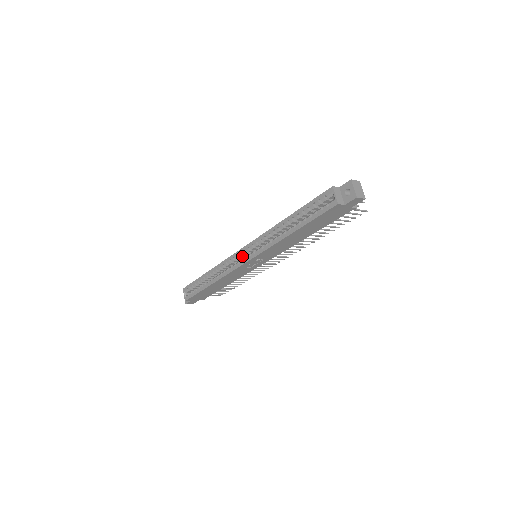
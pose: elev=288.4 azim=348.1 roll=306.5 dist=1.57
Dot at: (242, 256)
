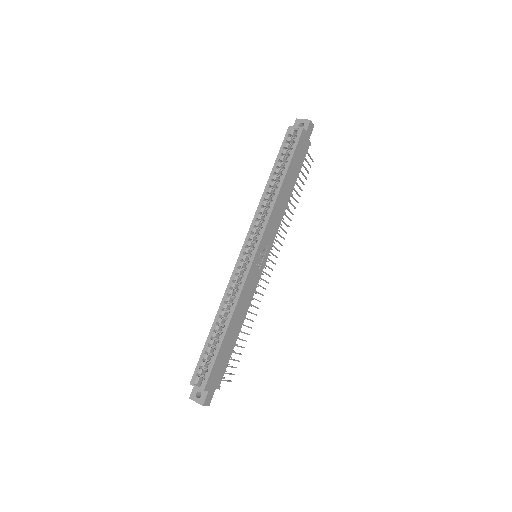
Dot at: (246, 258)
